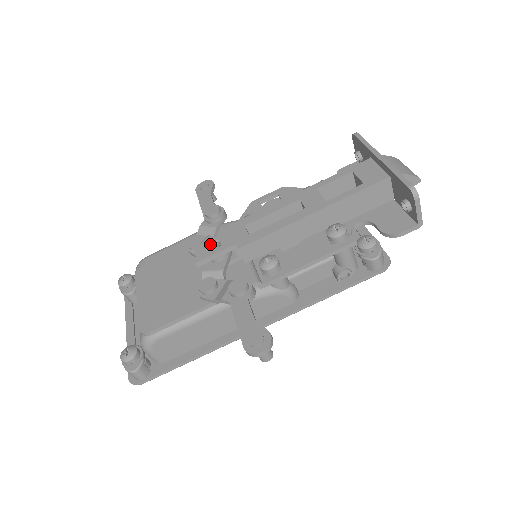
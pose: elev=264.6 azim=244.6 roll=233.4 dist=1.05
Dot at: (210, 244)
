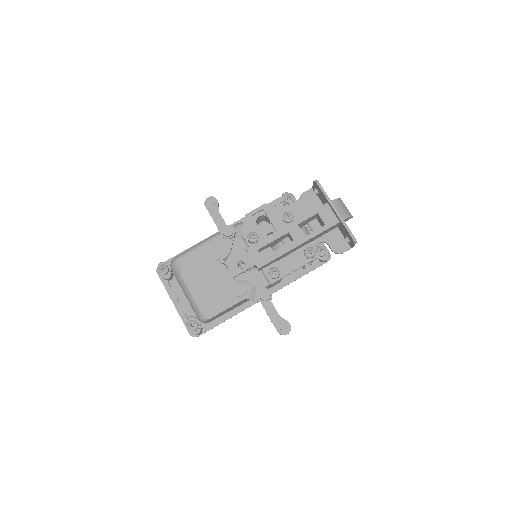
Dot at: (238, 263)
